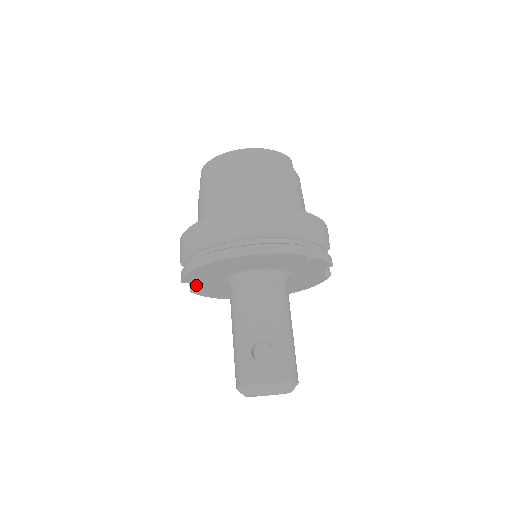
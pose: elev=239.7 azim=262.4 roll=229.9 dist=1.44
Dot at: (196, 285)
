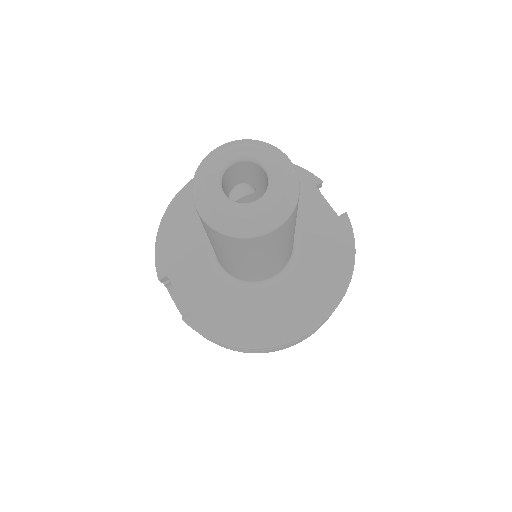
Dot at: (180, 285)
